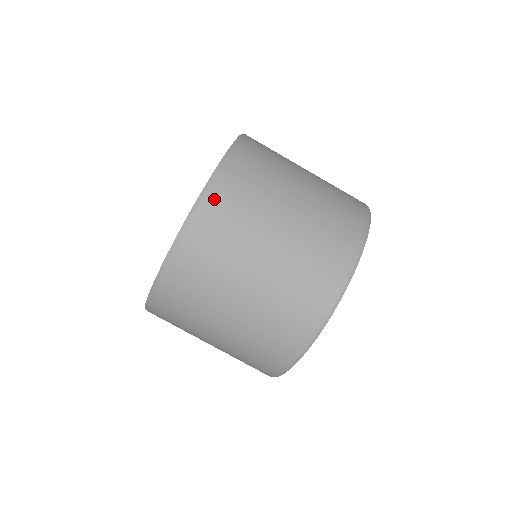
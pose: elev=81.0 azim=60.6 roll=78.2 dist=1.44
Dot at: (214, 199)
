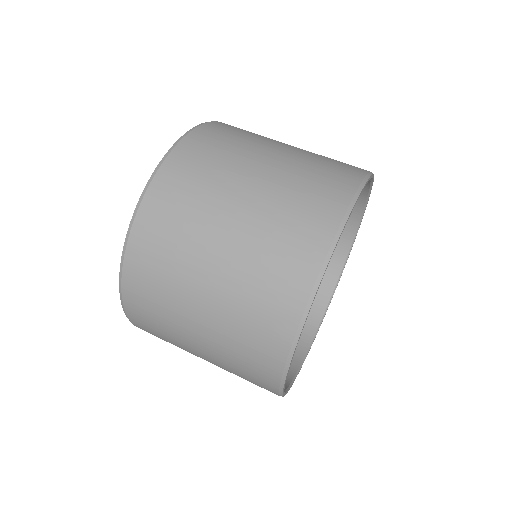
Dot at: occluded
